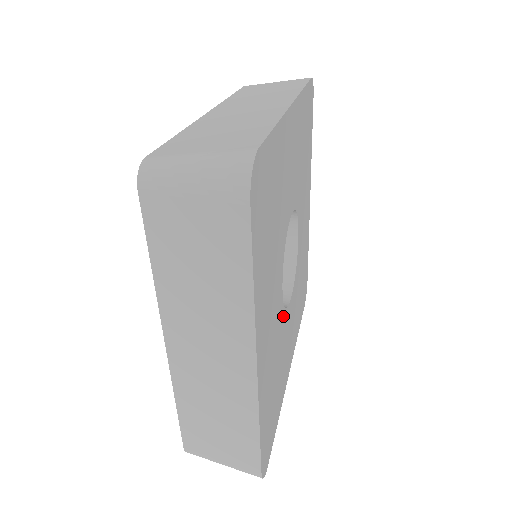
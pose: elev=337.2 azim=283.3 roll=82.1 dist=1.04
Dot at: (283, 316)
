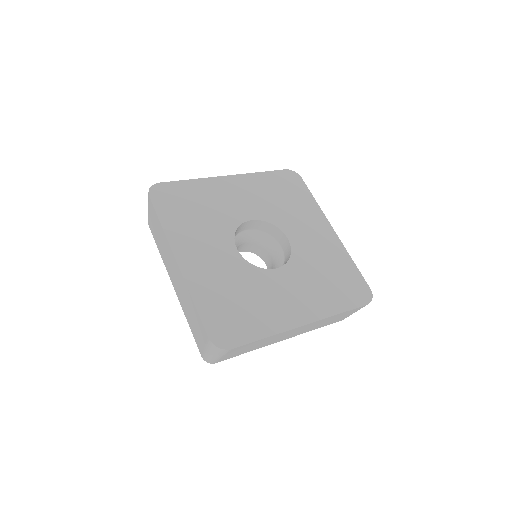
Dot at: (250, 268)
